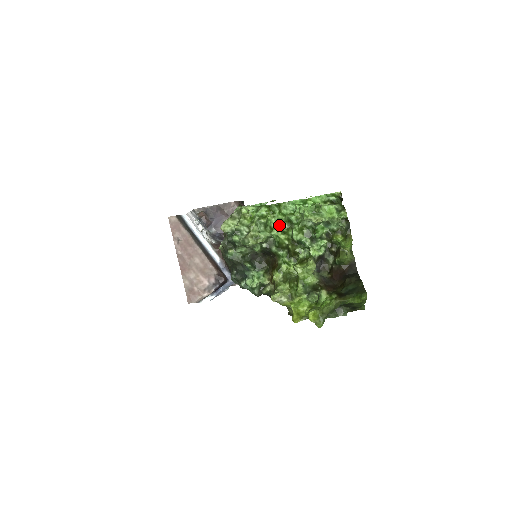
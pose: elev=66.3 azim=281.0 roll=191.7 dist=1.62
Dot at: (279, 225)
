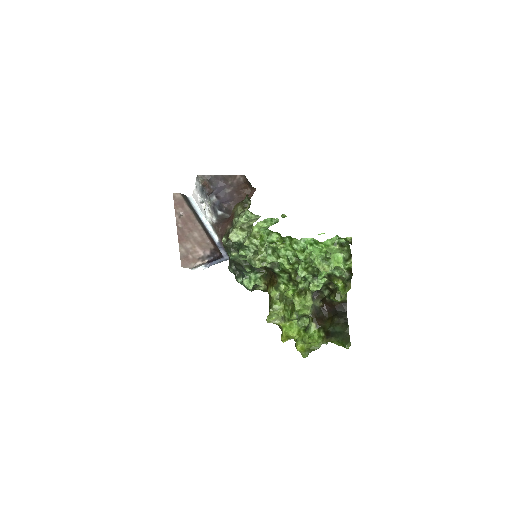
Dot at: (287, 256)
